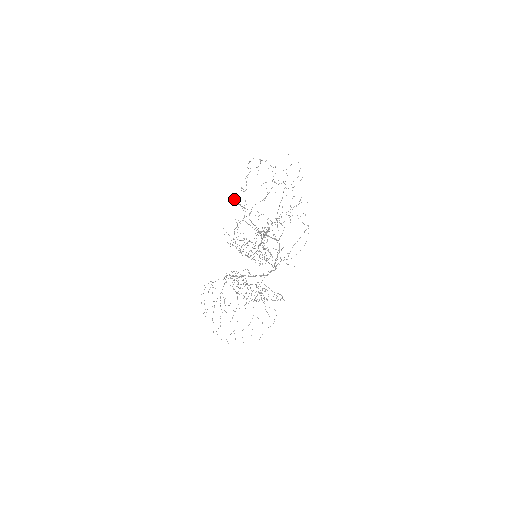
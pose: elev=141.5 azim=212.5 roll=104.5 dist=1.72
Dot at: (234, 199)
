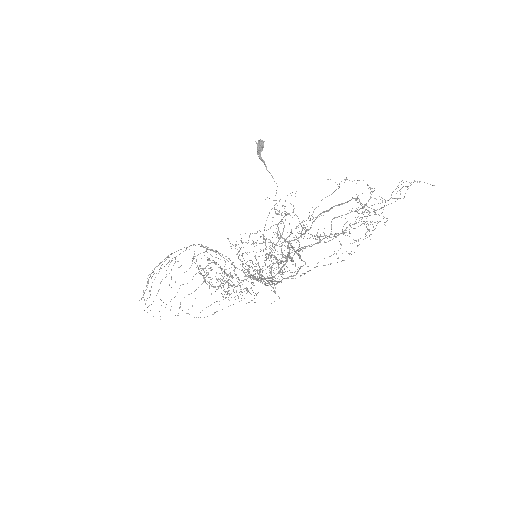
Dot at: (259, 146)
